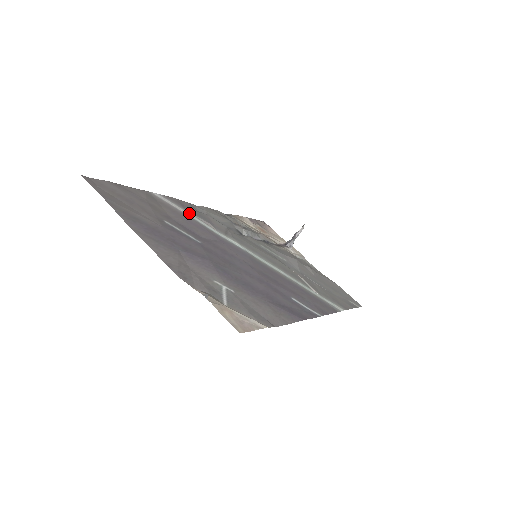
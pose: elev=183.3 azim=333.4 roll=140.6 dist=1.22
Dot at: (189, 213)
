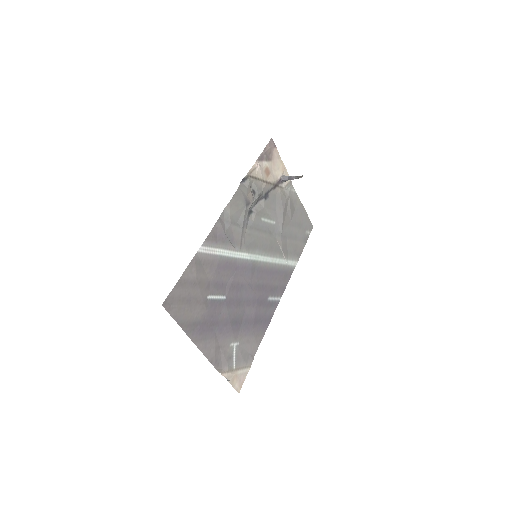
Dot at: (220, 249)
